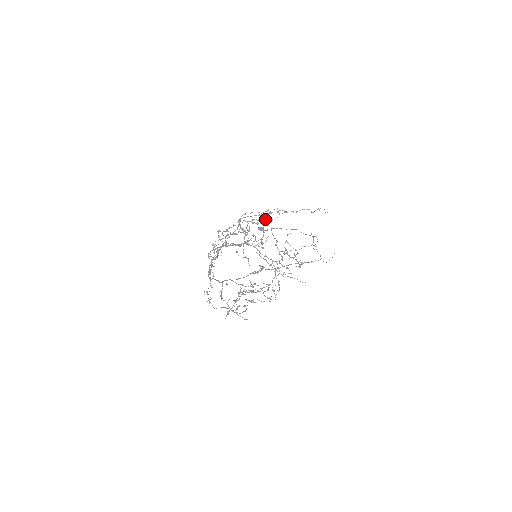
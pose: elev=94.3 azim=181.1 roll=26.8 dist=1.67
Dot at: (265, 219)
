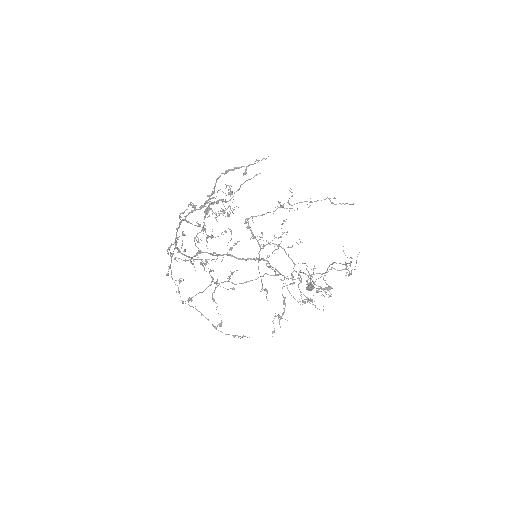
Dot at: occluded
